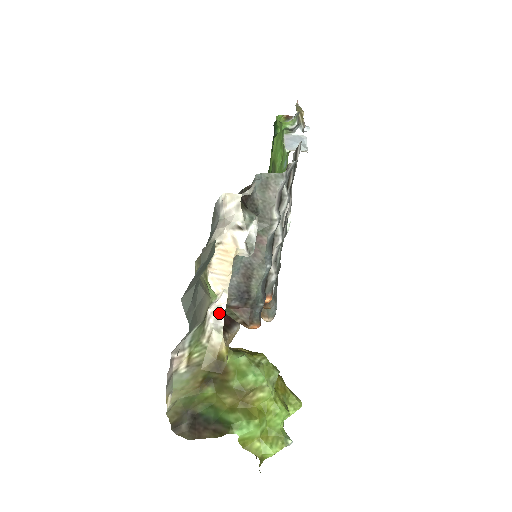
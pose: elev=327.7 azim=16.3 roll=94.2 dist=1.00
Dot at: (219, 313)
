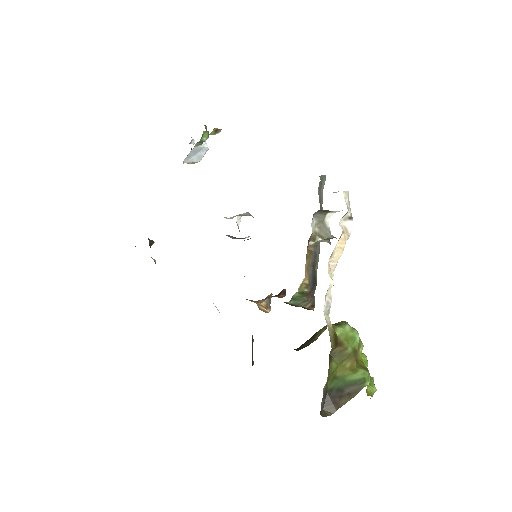
Dot at: (329, 296)
